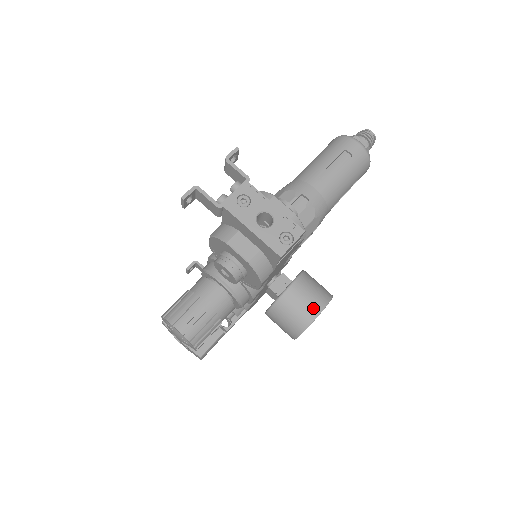
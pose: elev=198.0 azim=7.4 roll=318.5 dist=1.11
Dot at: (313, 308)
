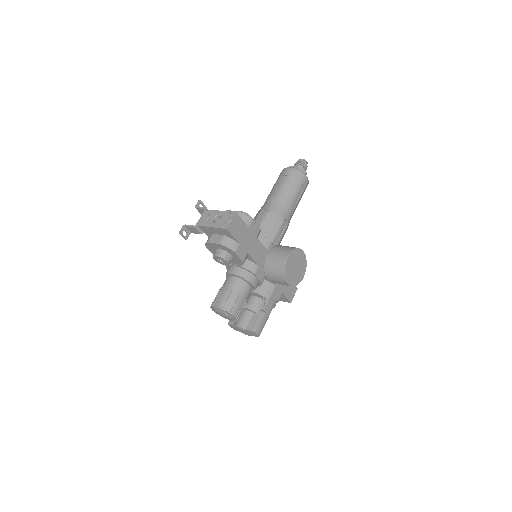
Dot at: (283, 257)
